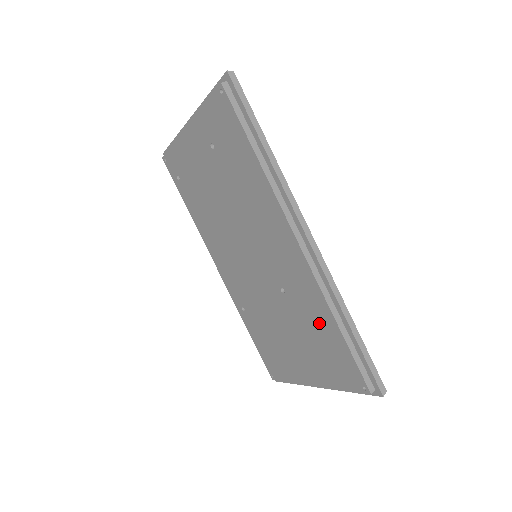
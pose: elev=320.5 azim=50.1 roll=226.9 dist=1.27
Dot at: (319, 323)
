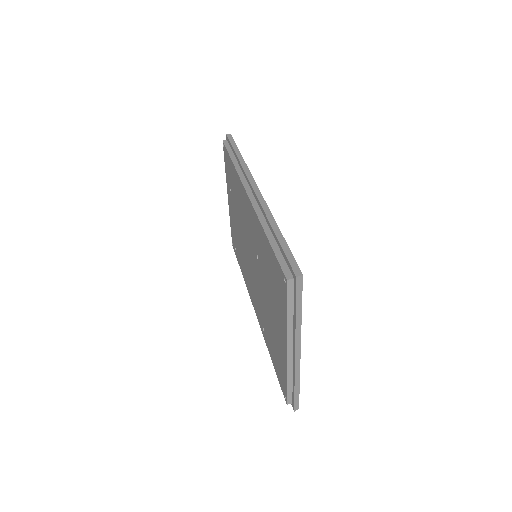
Dot at: (265, 253)
